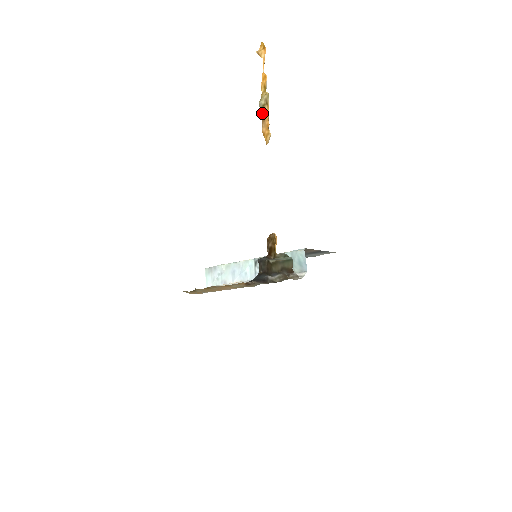
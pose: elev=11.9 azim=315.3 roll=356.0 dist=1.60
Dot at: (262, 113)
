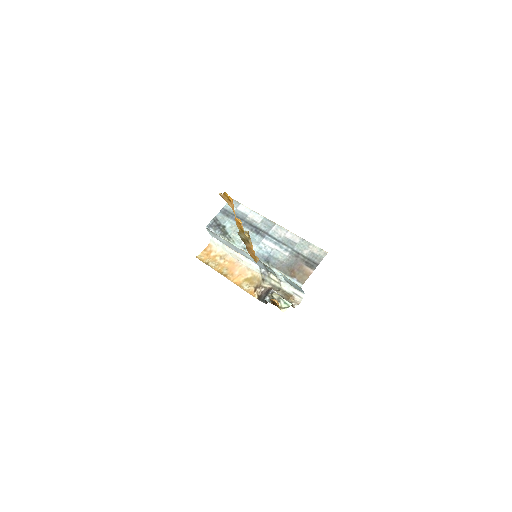
Dot at: (244, 243)
